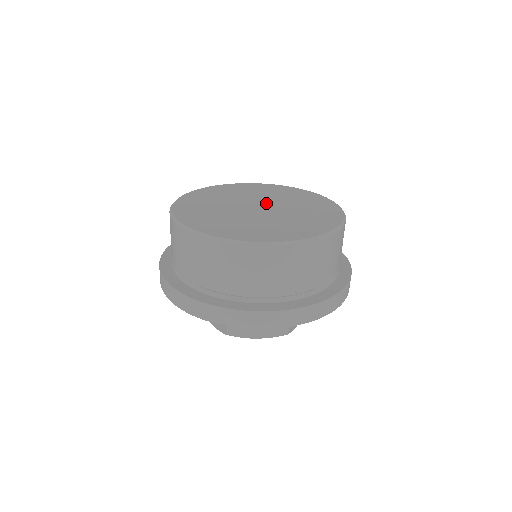
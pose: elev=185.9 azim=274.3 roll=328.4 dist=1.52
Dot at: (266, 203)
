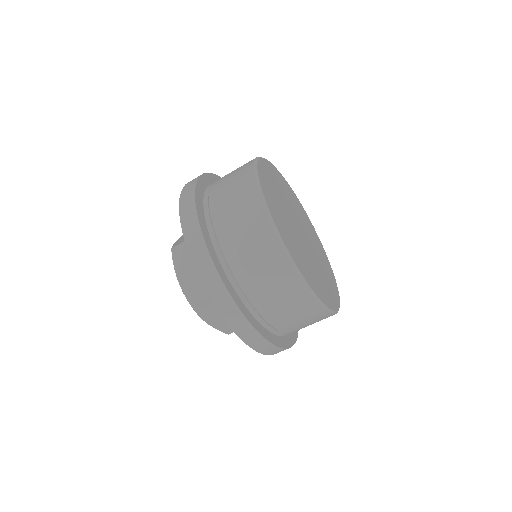
Dot at: (303, 229)
